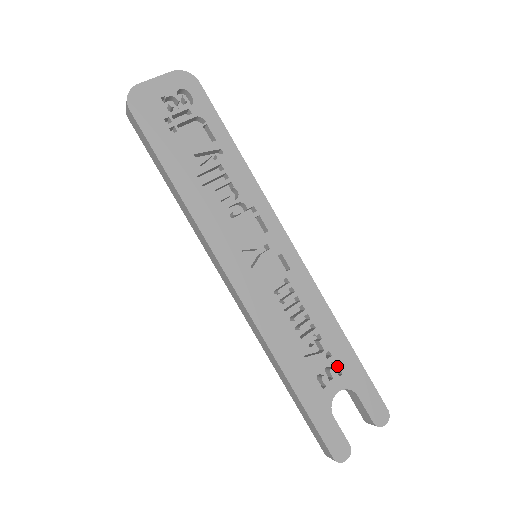
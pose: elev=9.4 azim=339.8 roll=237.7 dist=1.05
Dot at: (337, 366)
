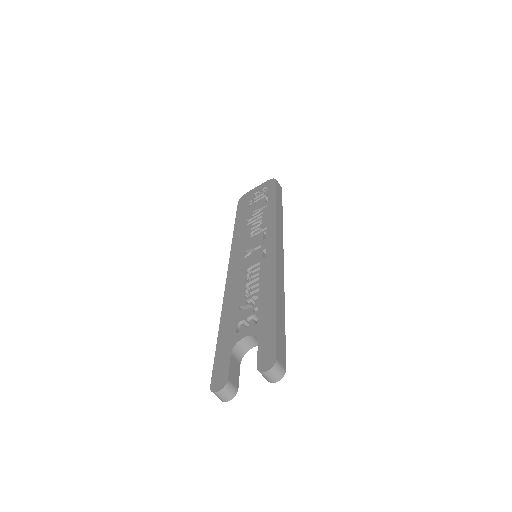
Dot at: (259, 320)
